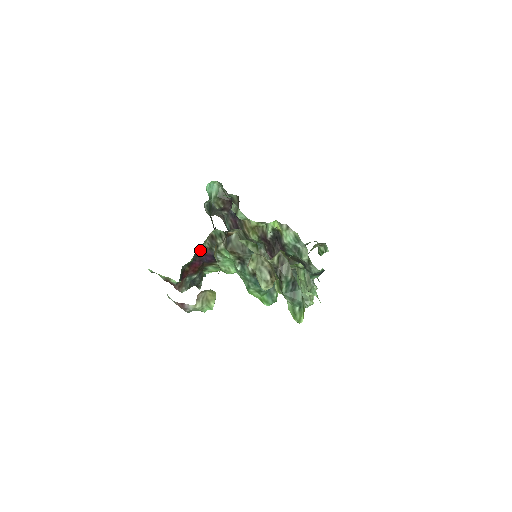
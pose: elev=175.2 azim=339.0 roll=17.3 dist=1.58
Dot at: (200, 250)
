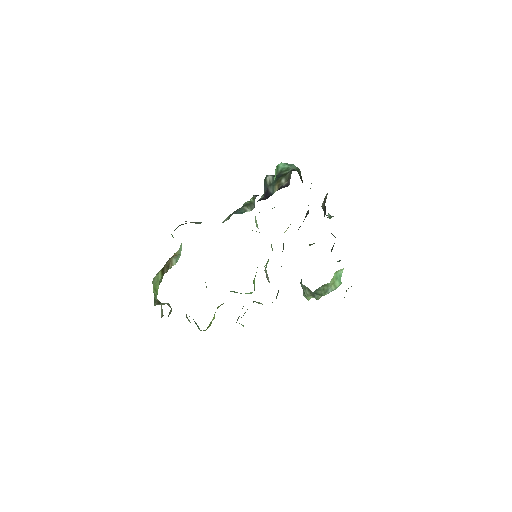
Dot at: occluded
